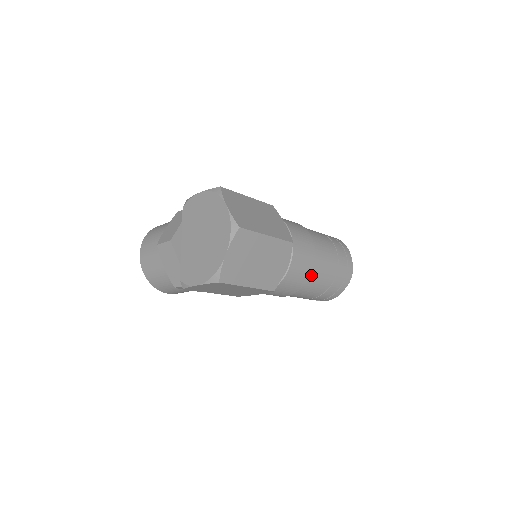
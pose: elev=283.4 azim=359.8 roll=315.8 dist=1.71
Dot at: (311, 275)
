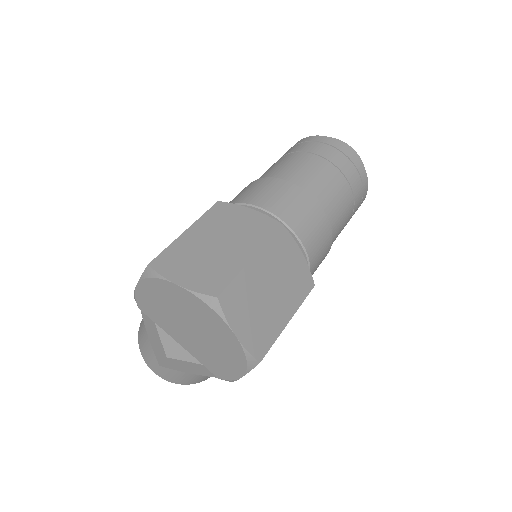
Dot at: (328, 218)
